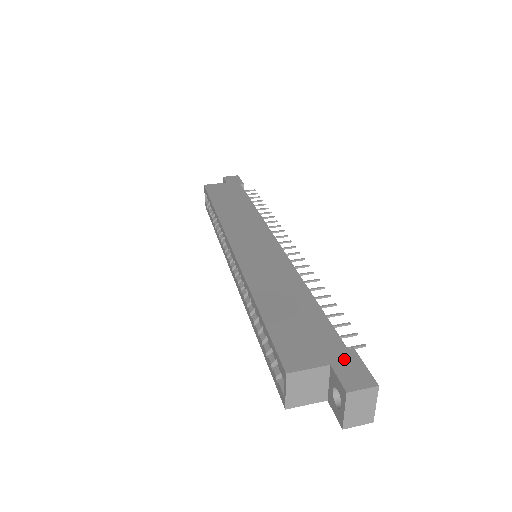
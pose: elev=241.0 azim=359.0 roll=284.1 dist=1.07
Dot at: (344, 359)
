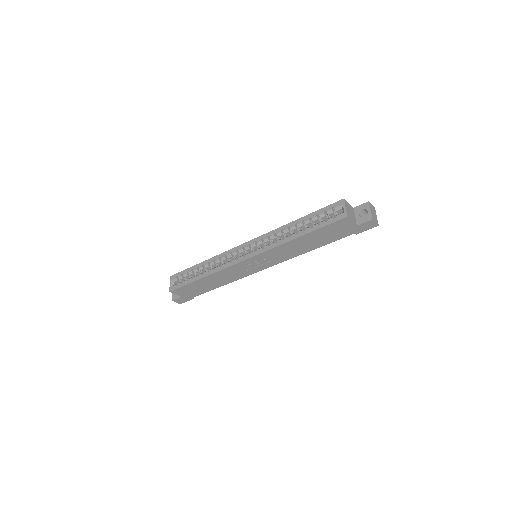
Dot at: occluded
